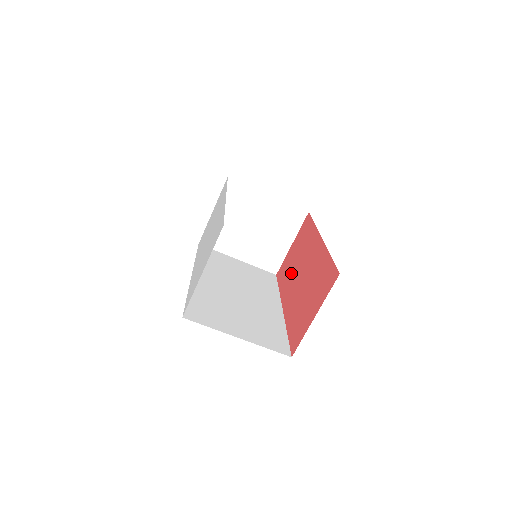
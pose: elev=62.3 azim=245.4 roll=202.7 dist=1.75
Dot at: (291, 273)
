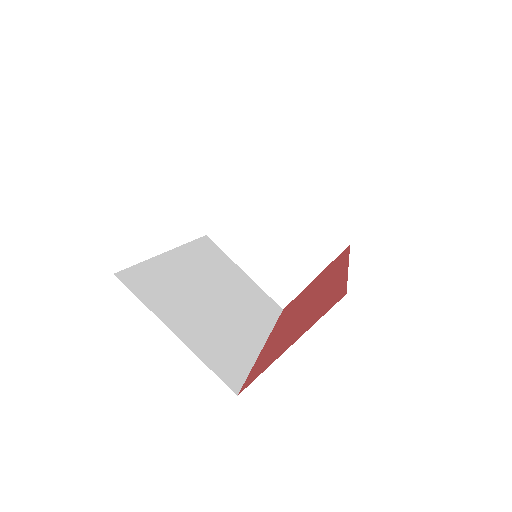
Dot at: (297, 304)
